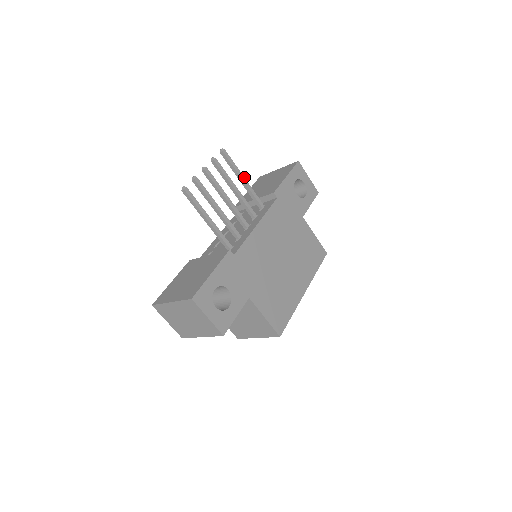
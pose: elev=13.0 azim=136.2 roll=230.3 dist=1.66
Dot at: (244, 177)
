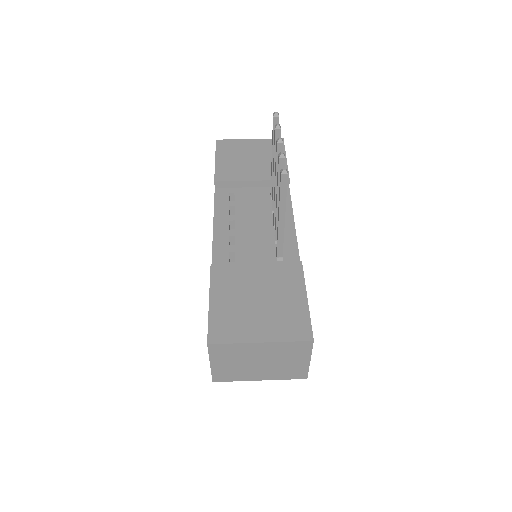
Dot at: occluded
